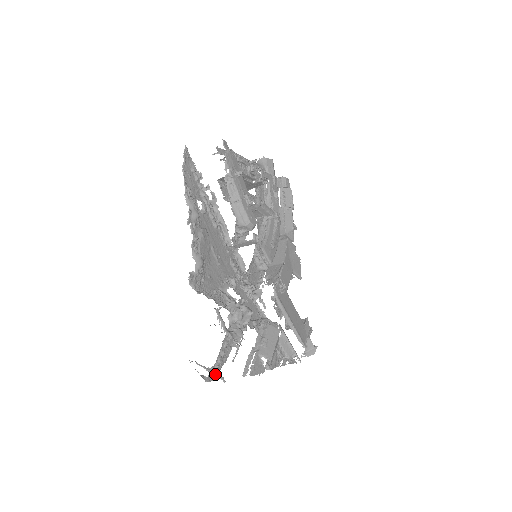
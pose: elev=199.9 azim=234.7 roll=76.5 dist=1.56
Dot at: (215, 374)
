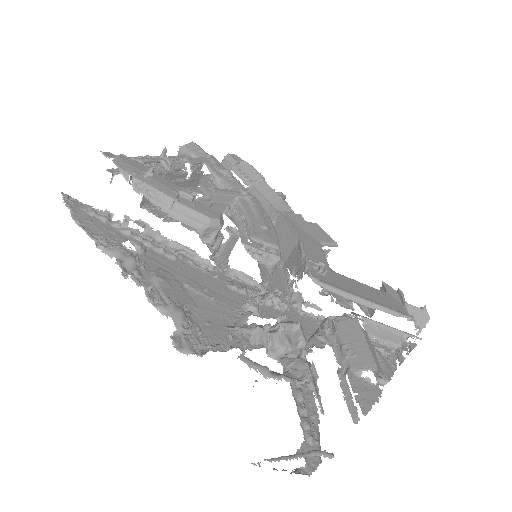
Dot at: occluded
